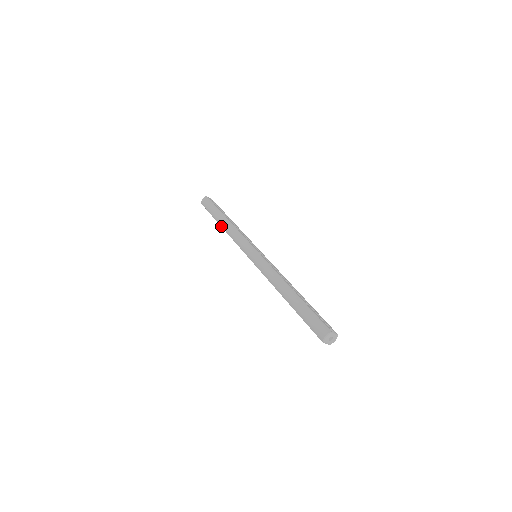
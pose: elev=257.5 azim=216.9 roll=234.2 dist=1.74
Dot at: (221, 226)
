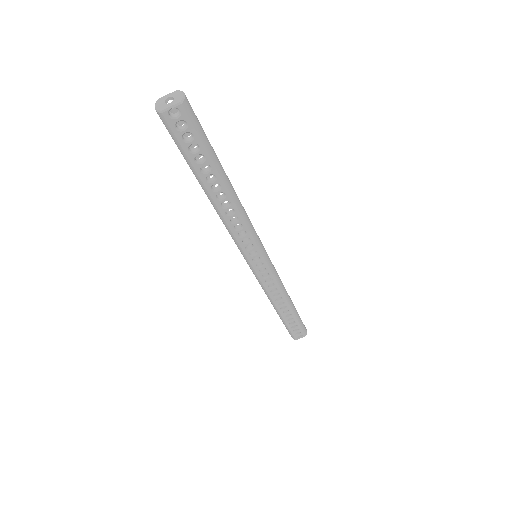
Dot at: (277, 311)
